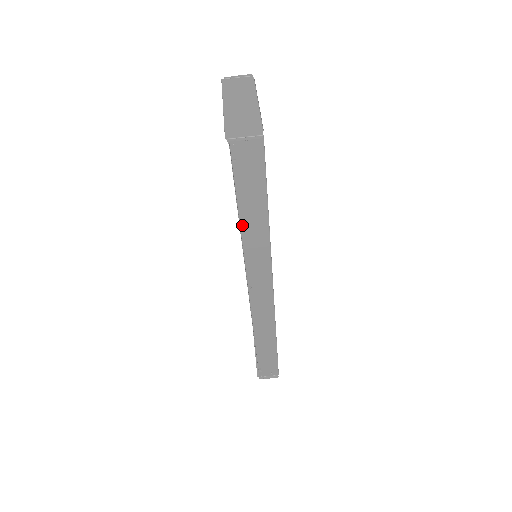
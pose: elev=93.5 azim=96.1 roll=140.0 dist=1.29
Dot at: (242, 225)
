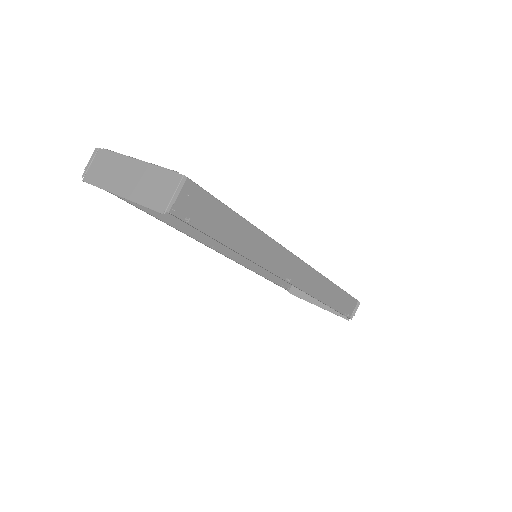
Dot at: (239, 251)
